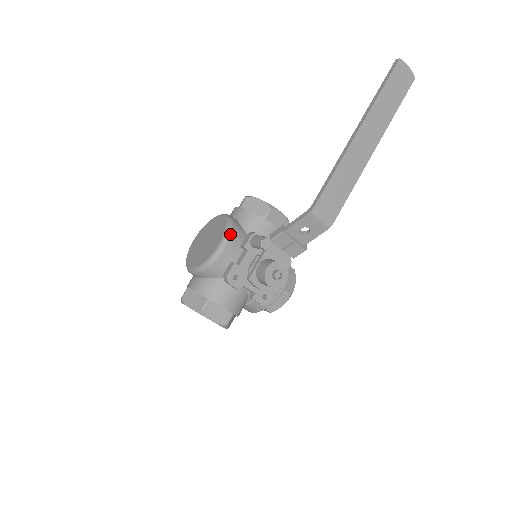
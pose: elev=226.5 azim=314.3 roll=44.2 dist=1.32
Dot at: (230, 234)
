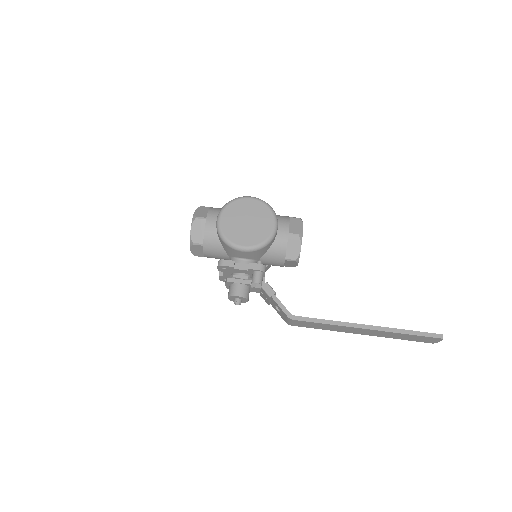
Dot at: (256, 250)
